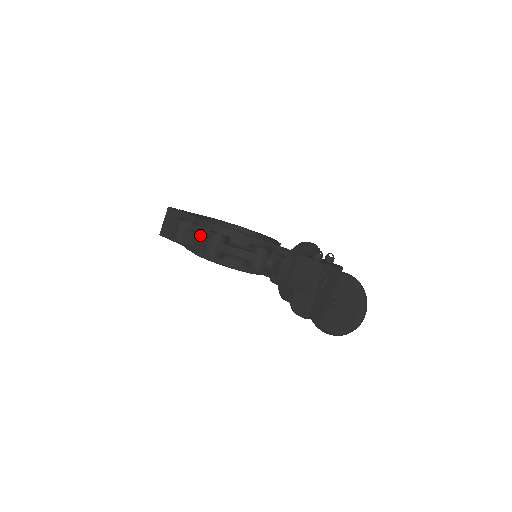
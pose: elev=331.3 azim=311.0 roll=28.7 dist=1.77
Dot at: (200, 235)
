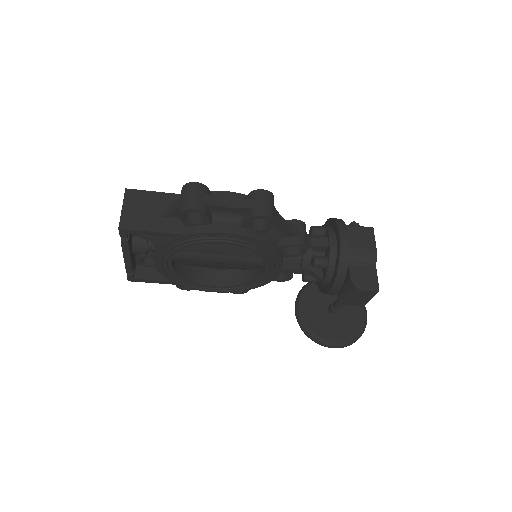
Dot at: (237, 199)
